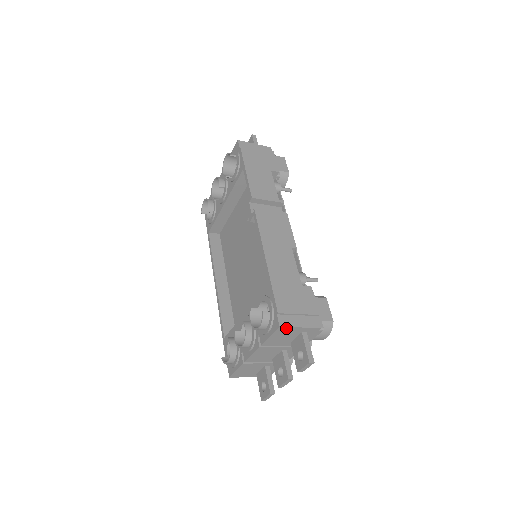
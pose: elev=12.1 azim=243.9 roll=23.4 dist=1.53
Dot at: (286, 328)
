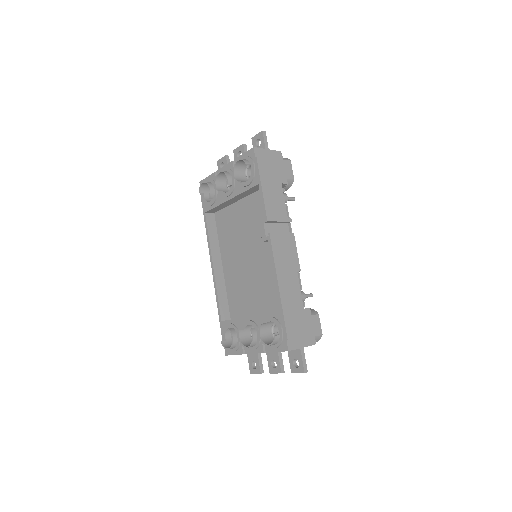
Dot at: occluded
